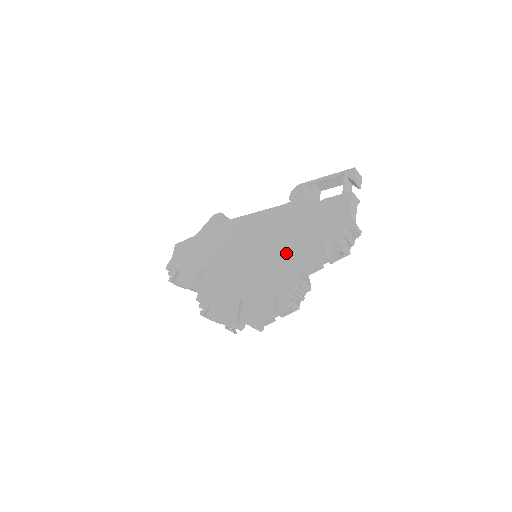
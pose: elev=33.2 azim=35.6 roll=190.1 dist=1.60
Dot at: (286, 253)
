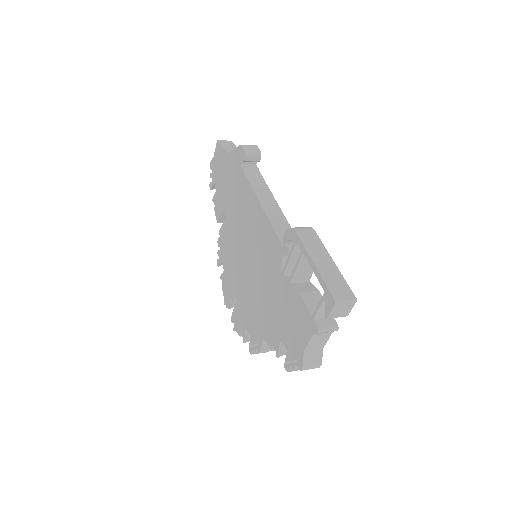
Dot at: (261, 303)
